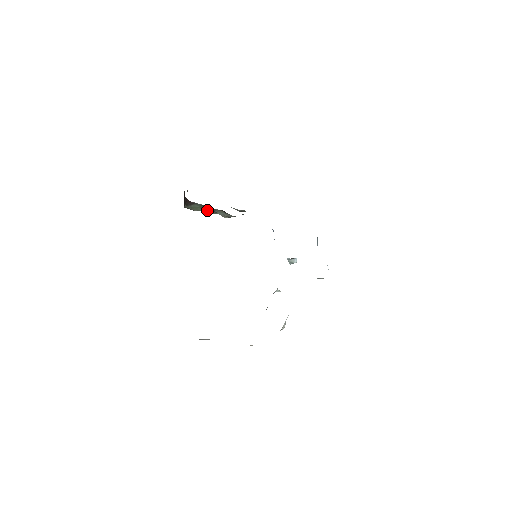
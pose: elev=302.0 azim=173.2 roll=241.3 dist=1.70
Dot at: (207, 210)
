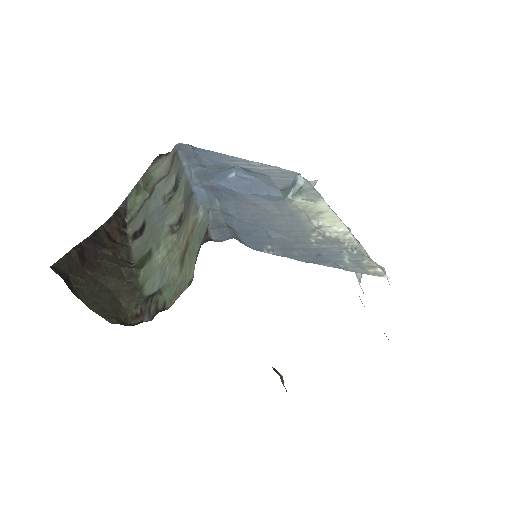
Dot at: (144, 190)
